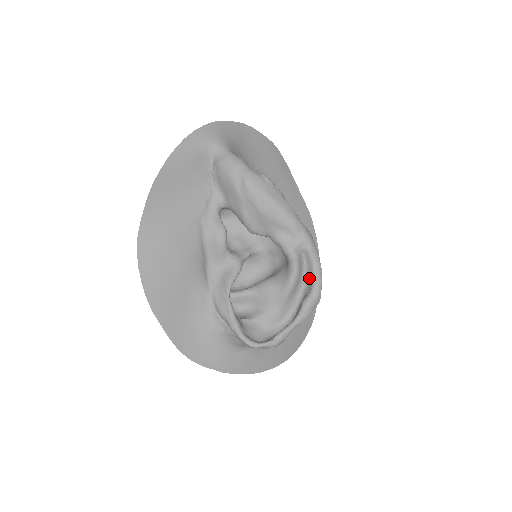
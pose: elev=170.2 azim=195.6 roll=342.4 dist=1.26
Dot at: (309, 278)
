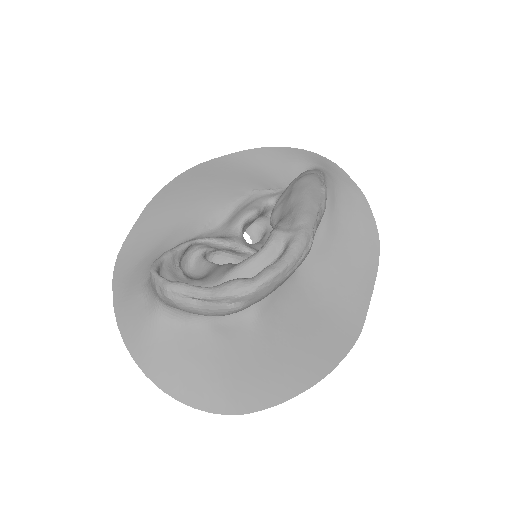
Dot at: occluded
